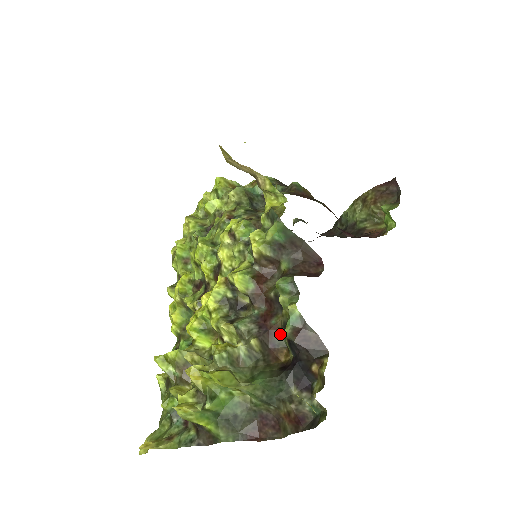
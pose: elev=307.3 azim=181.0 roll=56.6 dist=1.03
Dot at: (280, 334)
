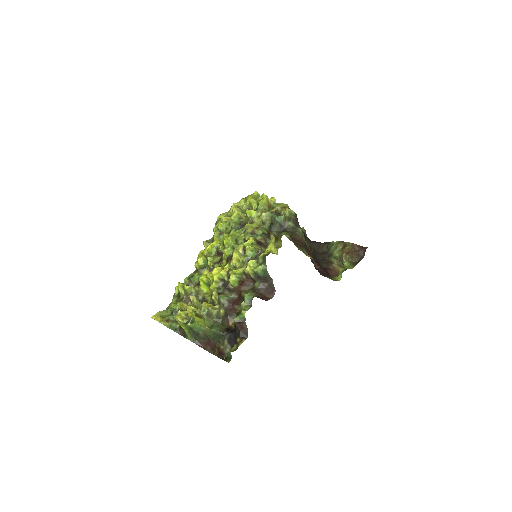
Dot at: (236, 314)
